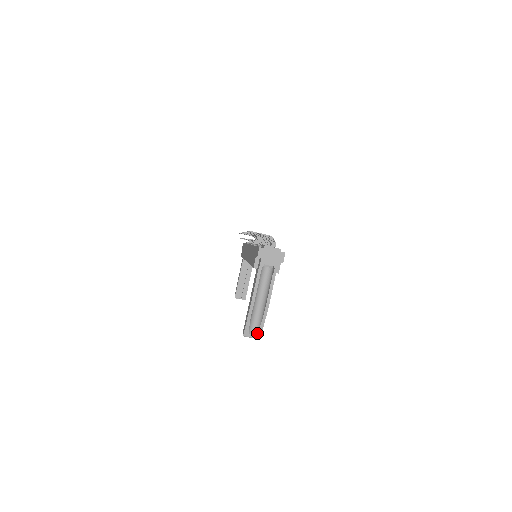
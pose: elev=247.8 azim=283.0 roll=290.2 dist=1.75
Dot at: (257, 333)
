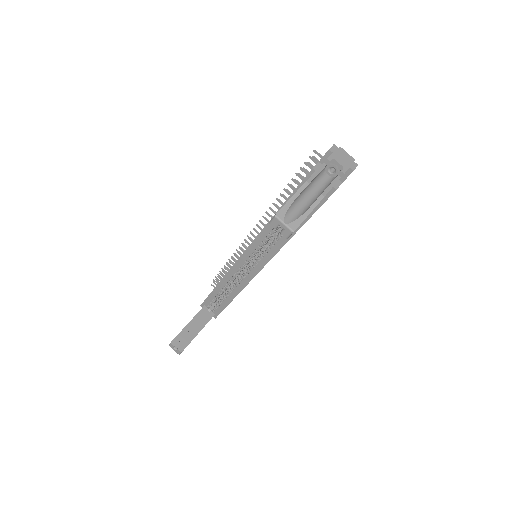
Dot at: (294, 222)
